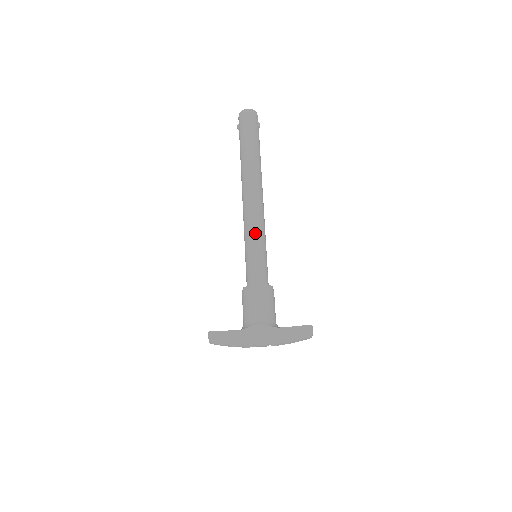
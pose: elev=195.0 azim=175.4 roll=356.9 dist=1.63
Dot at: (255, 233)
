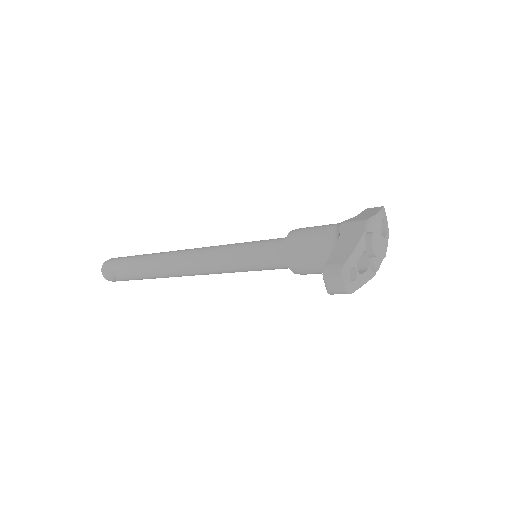
Dot at: (229, 245)
